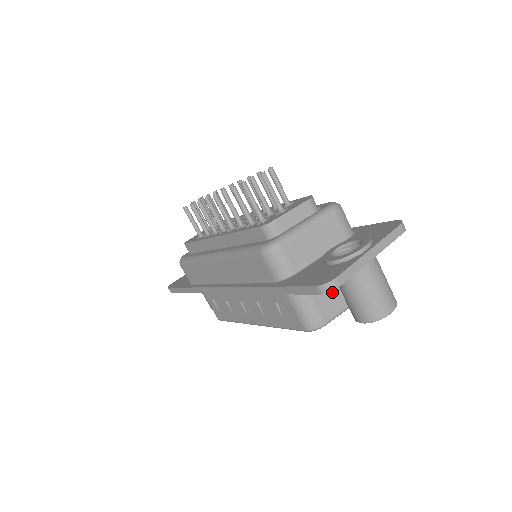
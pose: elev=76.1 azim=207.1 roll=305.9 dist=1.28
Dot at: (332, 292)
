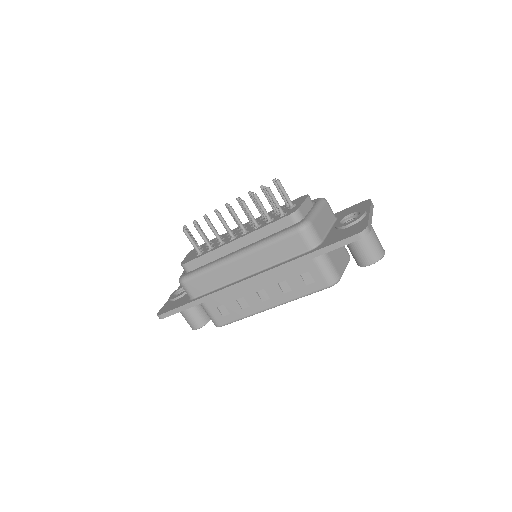
Dot at: (338, 256)
